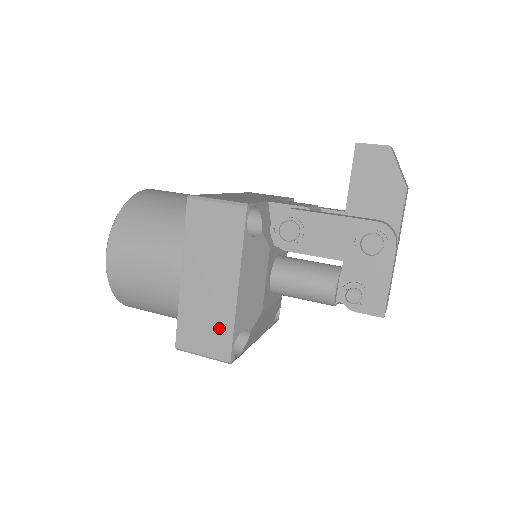
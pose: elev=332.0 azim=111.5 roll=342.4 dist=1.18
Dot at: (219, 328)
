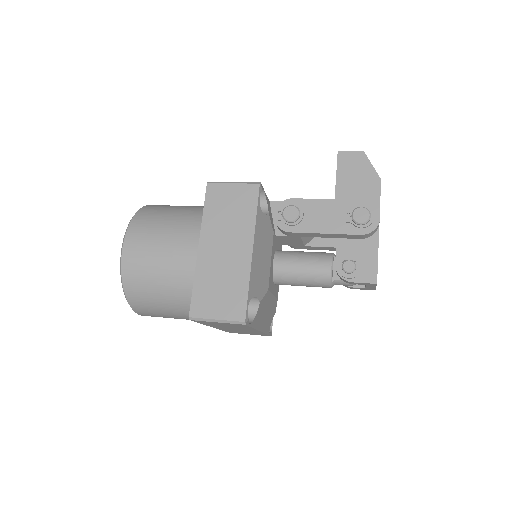
Dot at: (234, 290)
